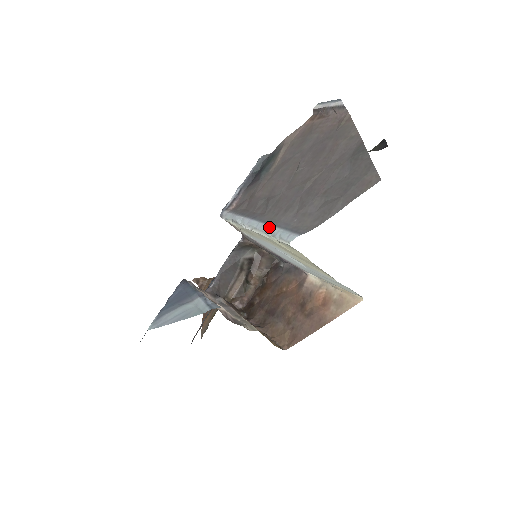
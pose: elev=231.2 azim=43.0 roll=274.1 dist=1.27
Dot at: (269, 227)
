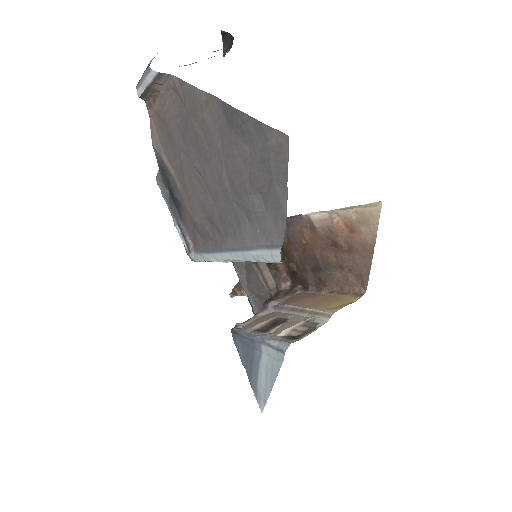
Dot at: (244, 255)
